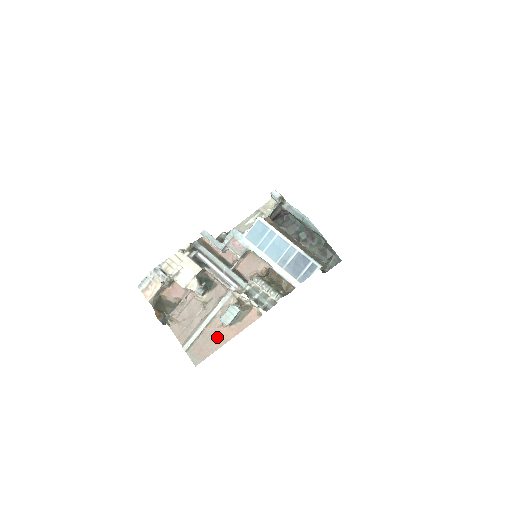
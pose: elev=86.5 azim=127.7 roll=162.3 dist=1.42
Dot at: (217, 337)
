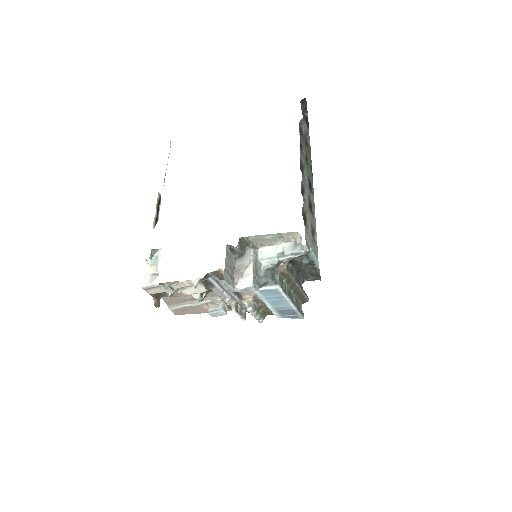
Dot at: (199, 310)
